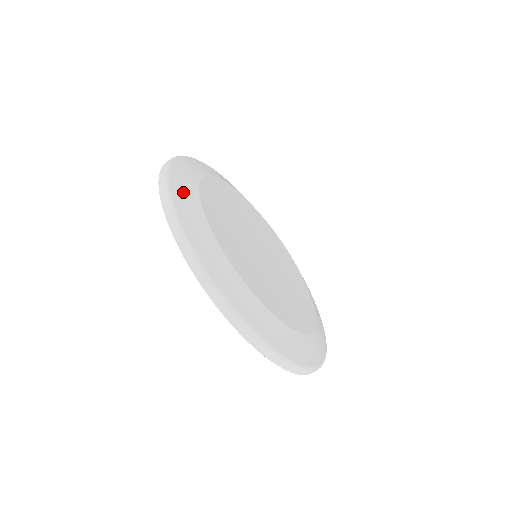
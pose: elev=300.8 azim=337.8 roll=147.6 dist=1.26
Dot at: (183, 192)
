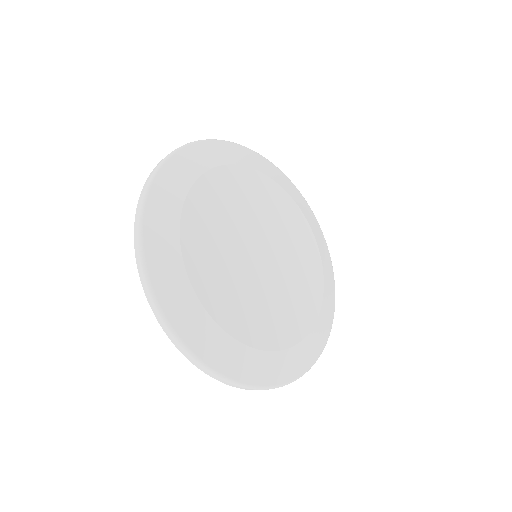
Dot at: (162, 204)
